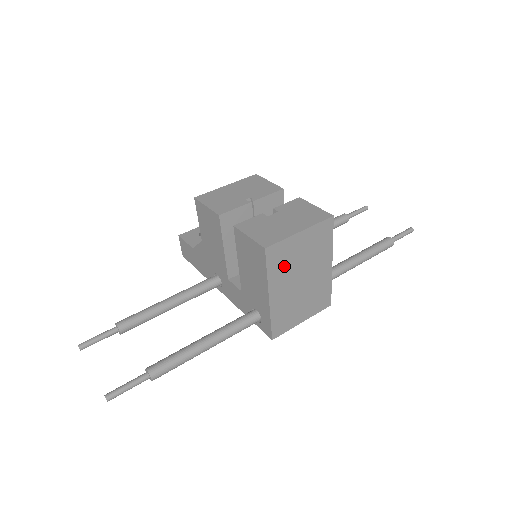
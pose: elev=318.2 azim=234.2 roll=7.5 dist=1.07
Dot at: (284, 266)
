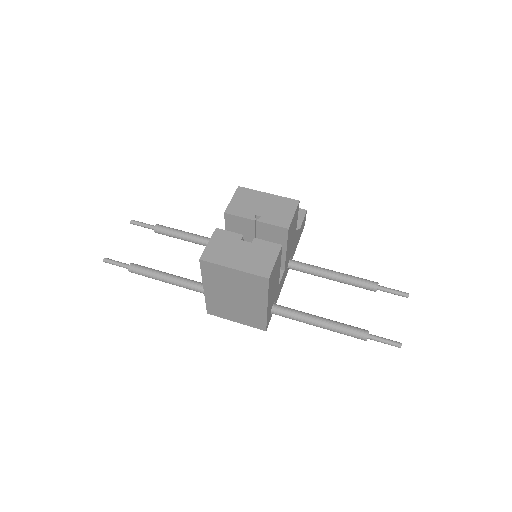
Dot at: (218, 279)
